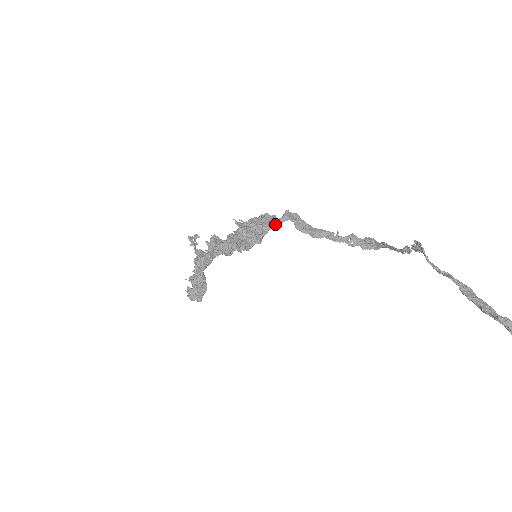
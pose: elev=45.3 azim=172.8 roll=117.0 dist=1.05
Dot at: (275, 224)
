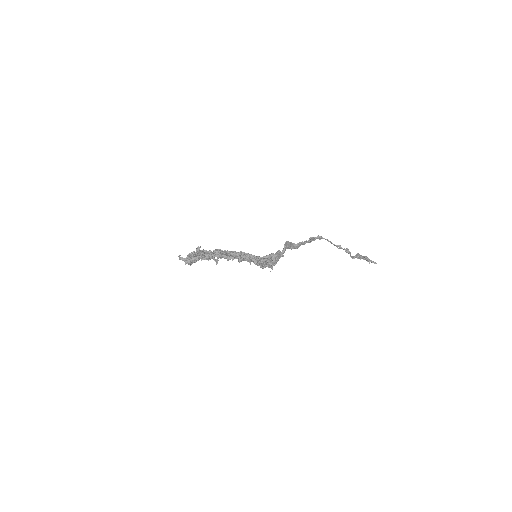
Dot at: occluded
